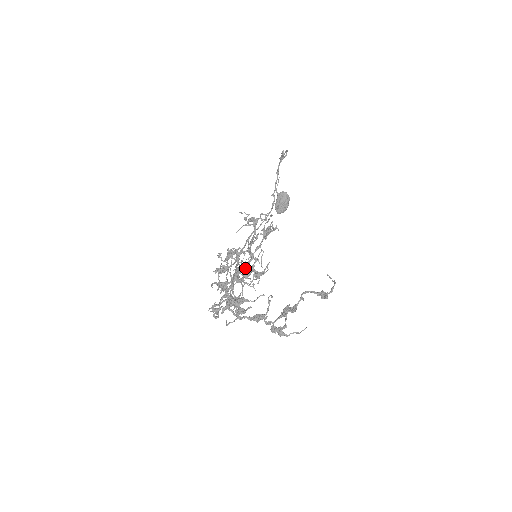
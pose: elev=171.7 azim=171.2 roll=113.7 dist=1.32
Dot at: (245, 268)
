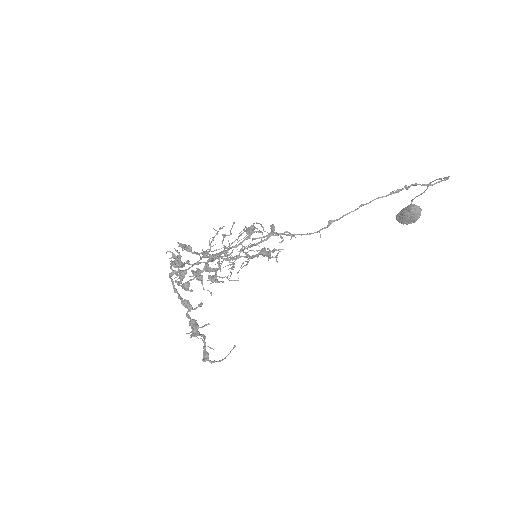
Dot at: (208, 264)
